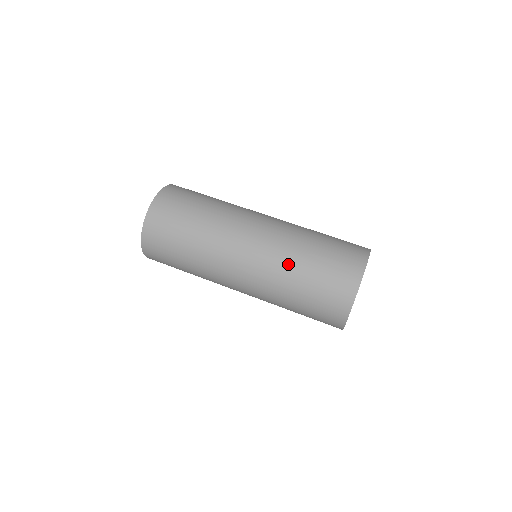
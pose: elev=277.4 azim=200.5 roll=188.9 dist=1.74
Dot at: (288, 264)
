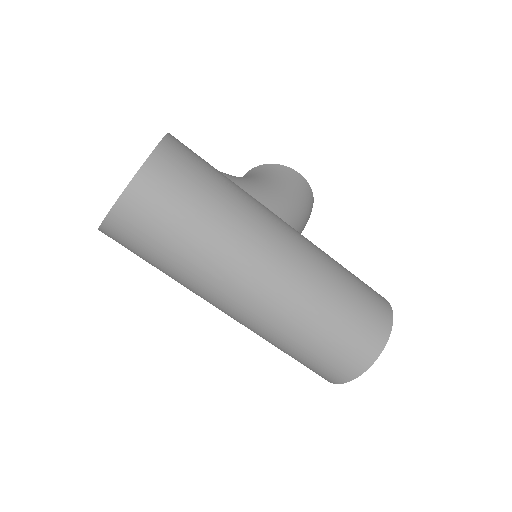
Dot at: (282, 338)
